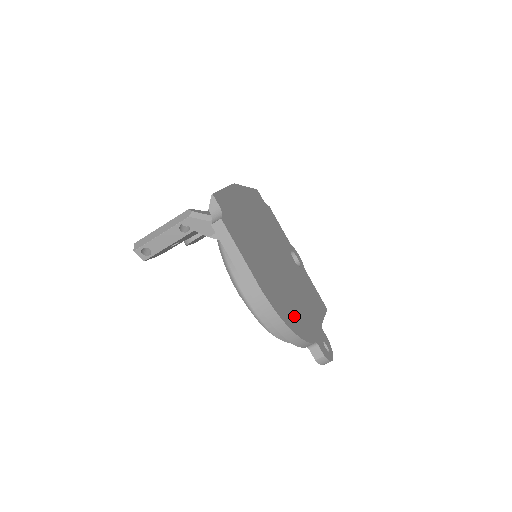
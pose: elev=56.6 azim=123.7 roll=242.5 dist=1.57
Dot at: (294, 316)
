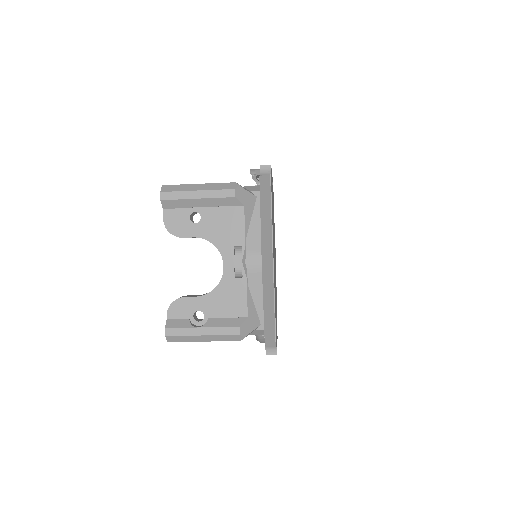
Dot at: (276, 295)
